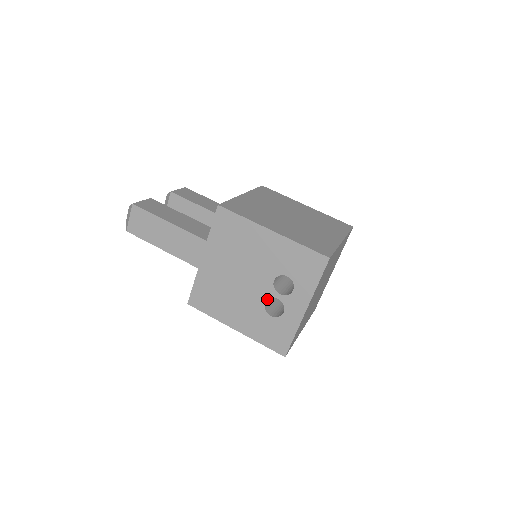
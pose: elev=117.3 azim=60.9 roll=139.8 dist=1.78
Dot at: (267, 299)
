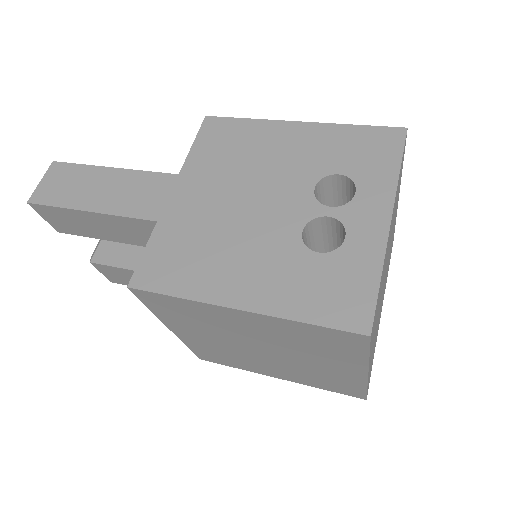
Dot at: (305, 223)
